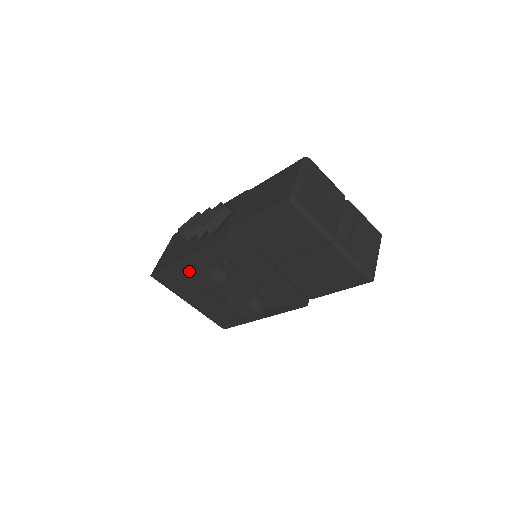
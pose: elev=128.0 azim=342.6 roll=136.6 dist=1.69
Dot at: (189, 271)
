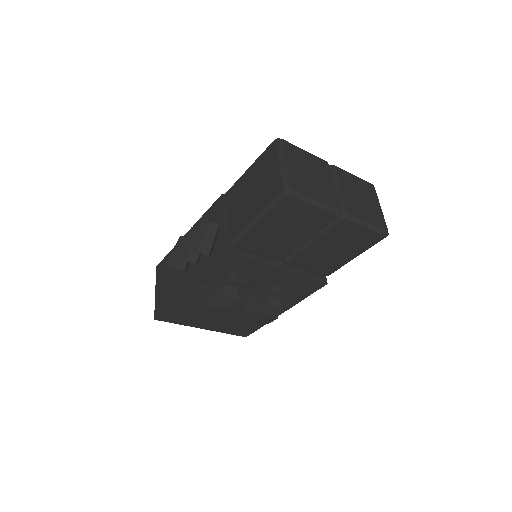
Dot at: (197, 300)
